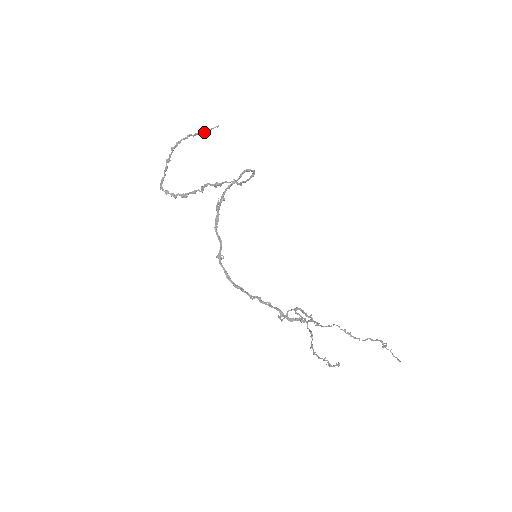
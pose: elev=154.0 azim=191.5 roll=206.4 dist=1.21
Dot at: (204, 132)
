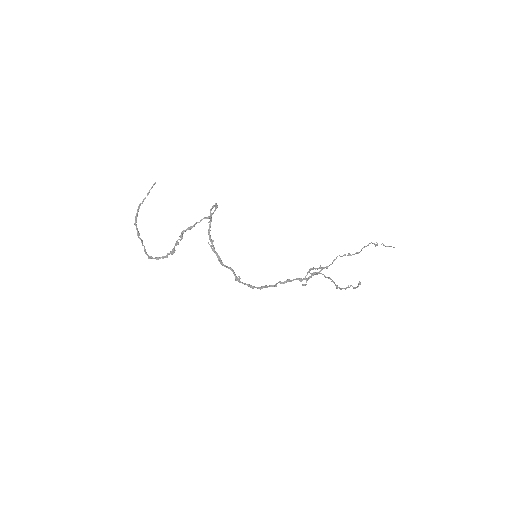
Dot at: (147, 194)
